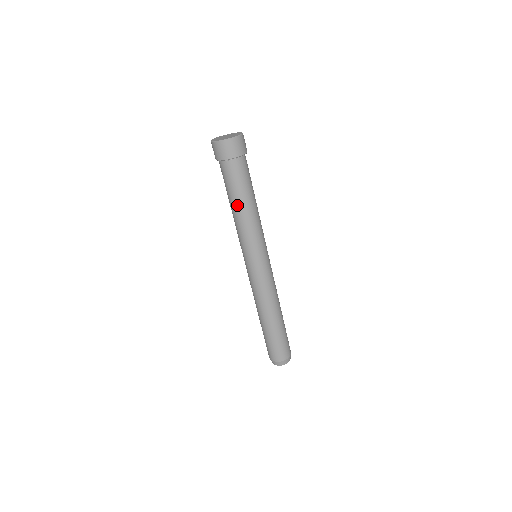
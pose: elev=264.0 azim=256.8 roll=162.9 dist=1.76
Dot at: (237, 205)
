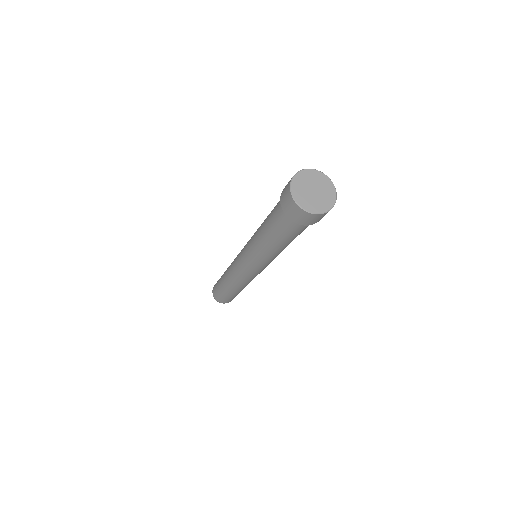
Dot at: (266, 236)
